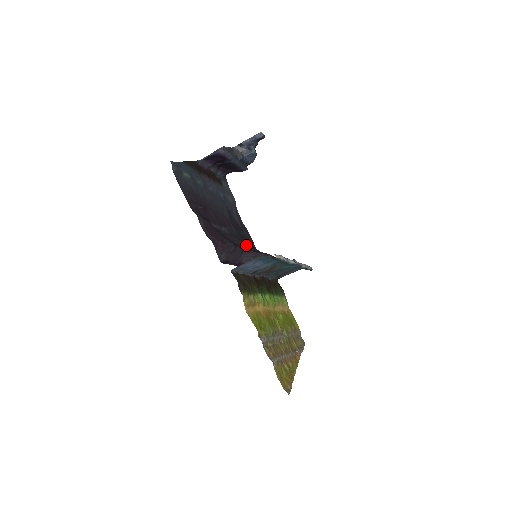
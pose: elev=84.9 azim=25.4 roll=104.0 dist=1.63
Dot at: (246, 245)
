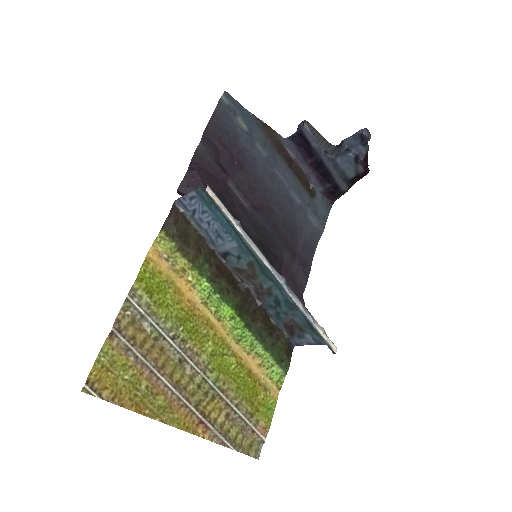
Dot at: (258, 239)
